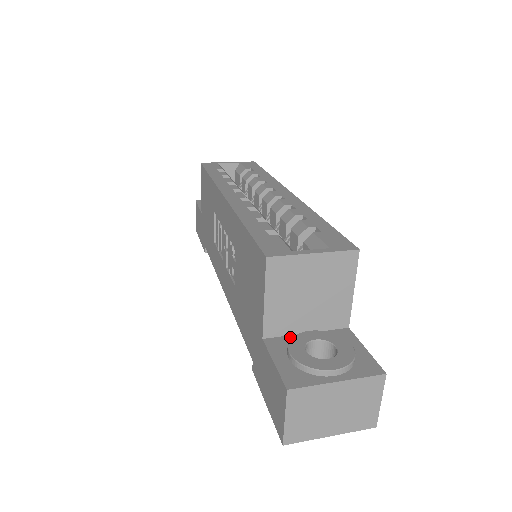
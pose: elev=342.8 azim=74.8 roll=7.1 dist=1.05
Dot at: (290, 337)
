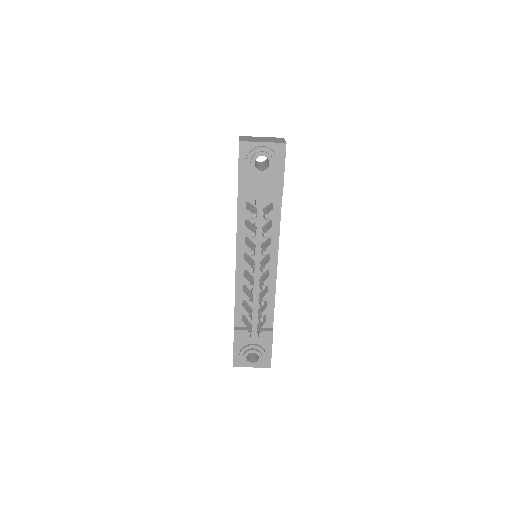
Dot at: occluded
